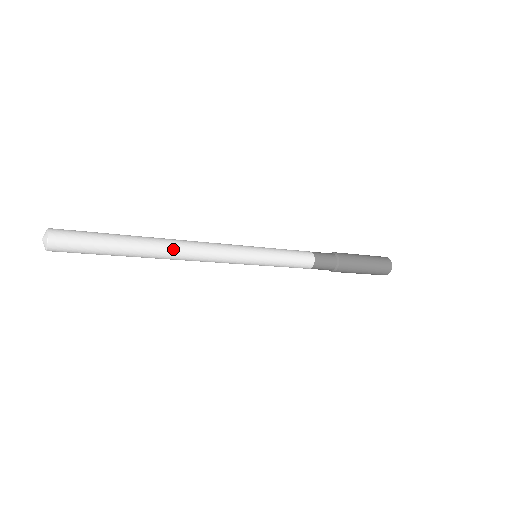
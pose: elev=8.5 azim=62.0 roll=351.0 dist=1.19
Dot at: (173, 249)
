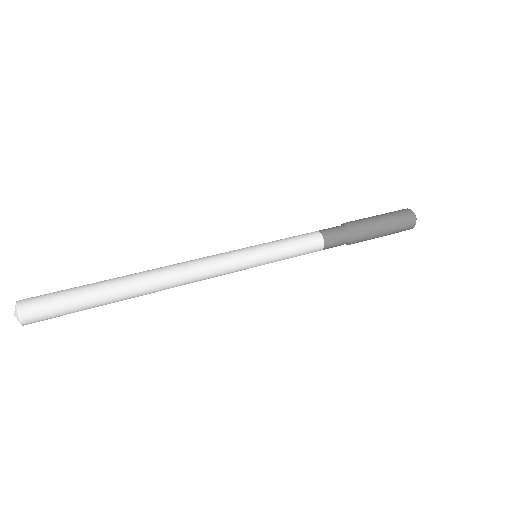
Dot at: occluded
